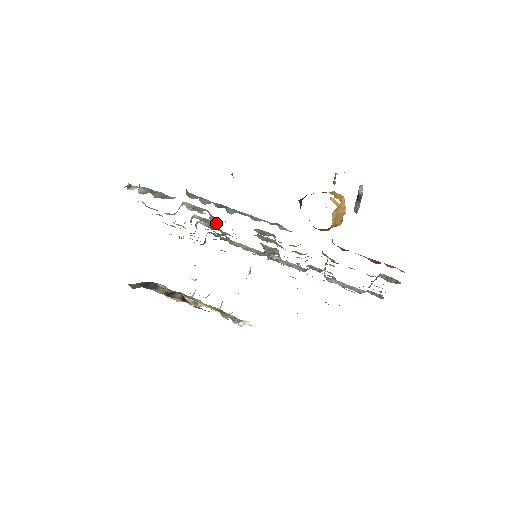
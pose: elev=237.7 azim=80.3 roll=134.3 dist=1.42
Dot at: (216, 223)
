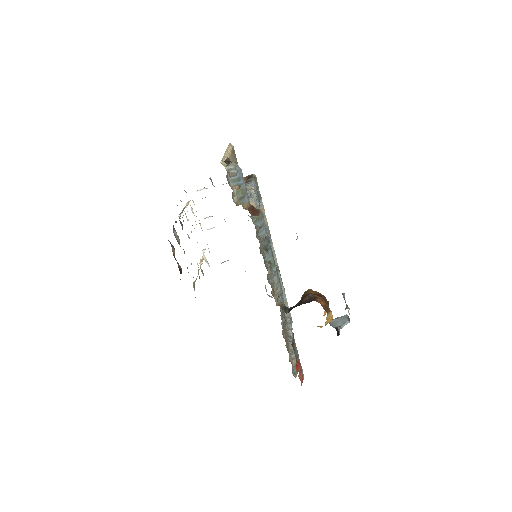
Dot at: occluded
